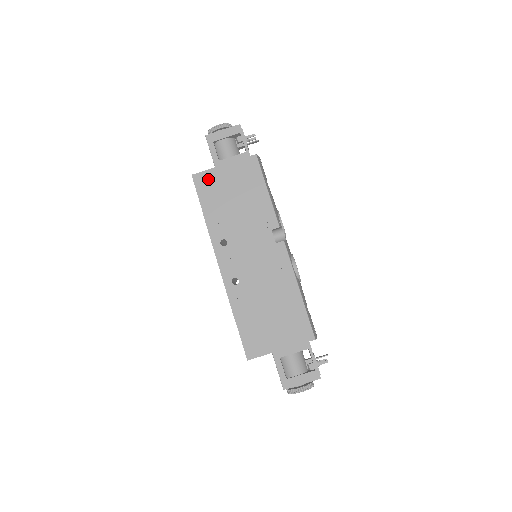
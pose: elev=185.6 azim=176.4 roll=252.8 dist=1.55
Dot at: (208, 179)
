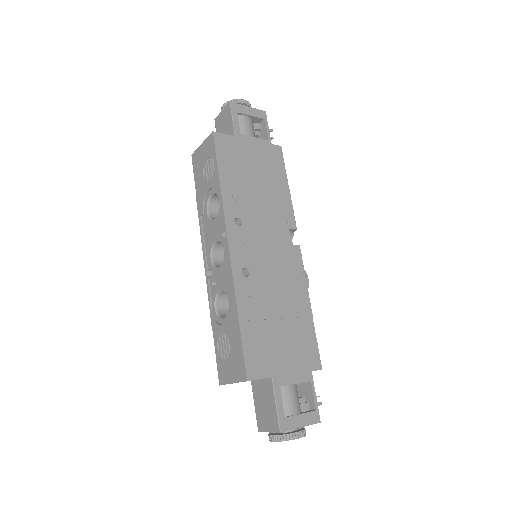
Dot at: (230, 145)
